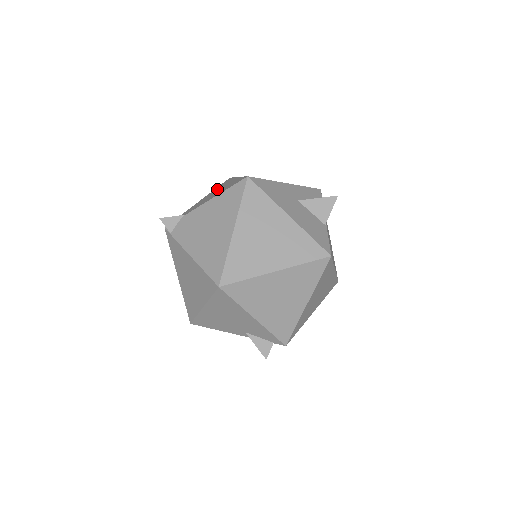
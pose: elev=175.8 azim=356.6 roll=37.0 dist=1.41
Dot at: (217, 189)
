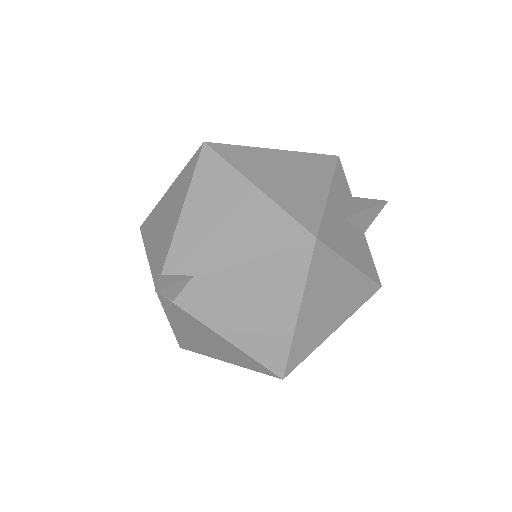
Dot at: (214, 197)
